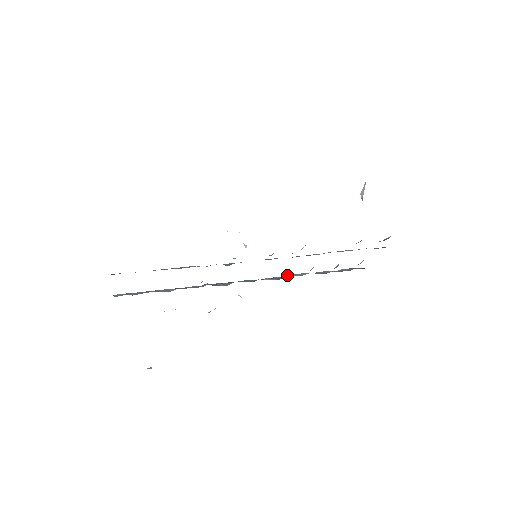
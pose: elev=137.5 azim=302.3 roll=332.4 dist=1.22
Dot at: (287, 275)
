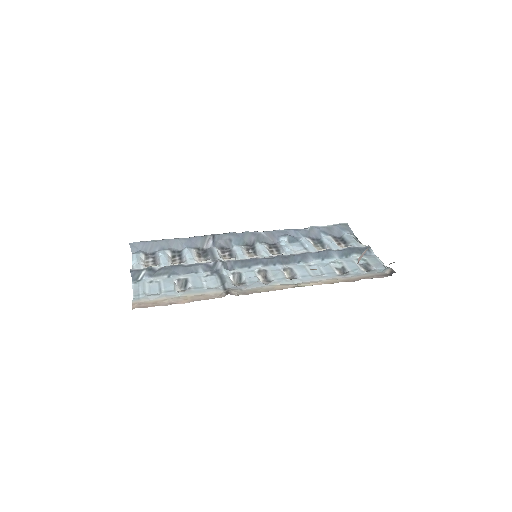
Dot at: (283, 239)
